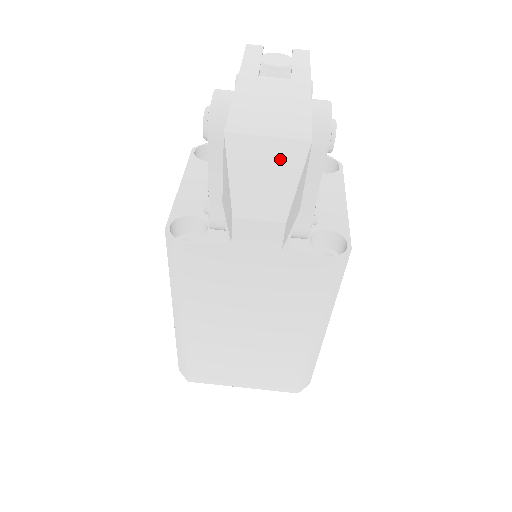
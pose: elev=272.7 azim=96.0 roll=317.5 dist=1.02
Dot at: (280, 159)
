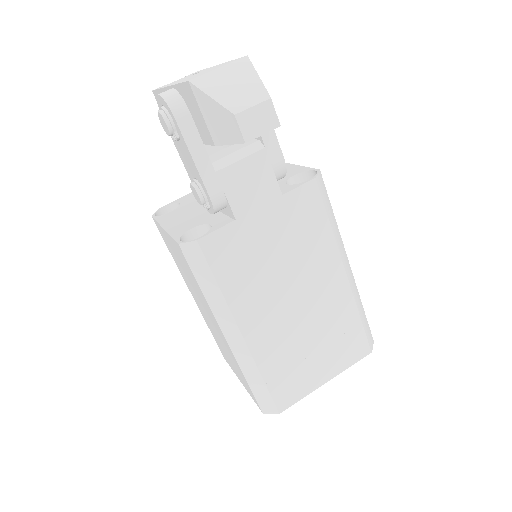
Dot at: (236, 73)
